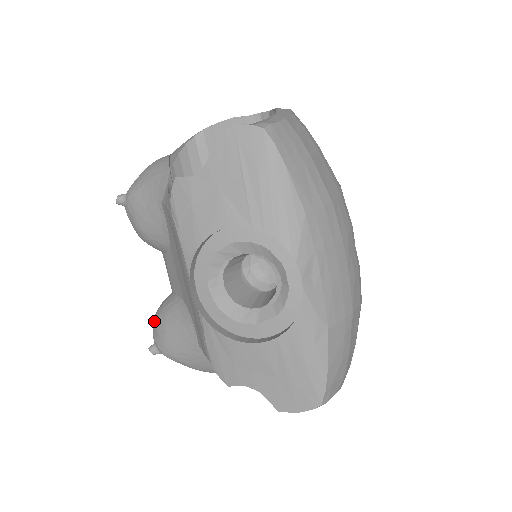
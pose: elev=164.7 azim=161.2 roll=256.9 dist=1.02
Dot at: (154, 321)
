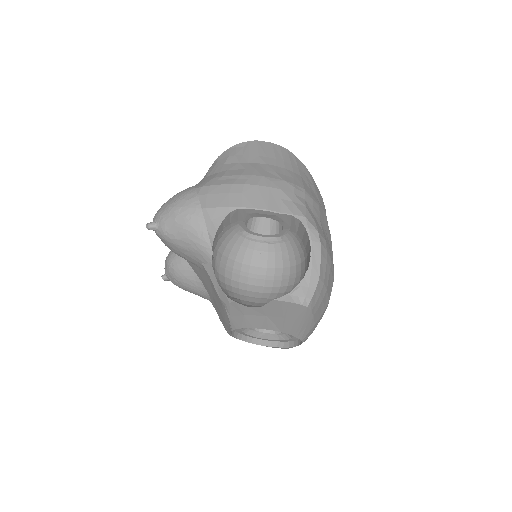
Dot at: (169, 270)
